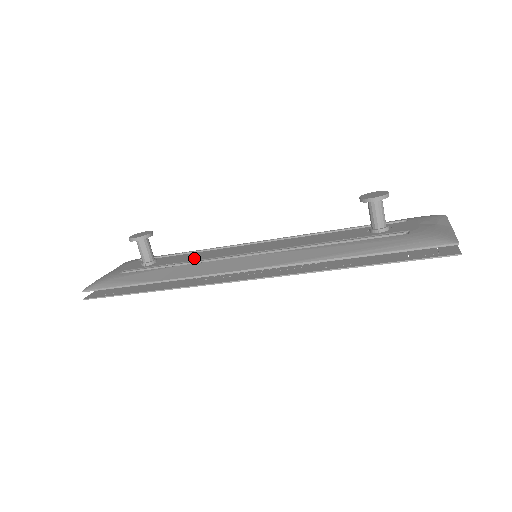
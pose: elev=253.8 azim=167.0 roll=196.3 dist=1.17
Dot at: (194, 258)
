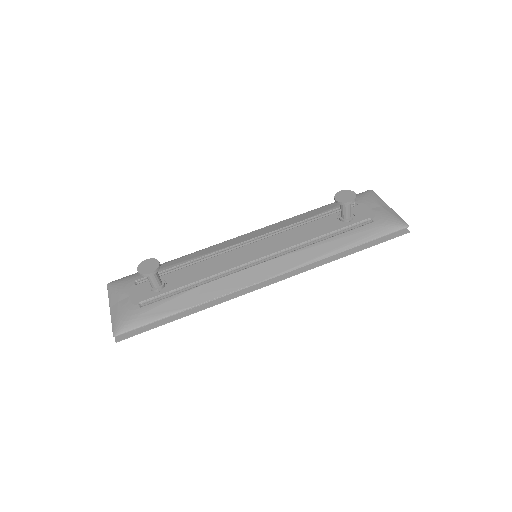
Dot at: (206, 273)
